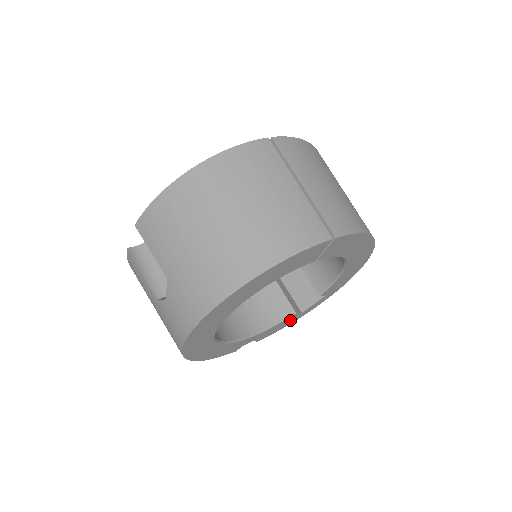
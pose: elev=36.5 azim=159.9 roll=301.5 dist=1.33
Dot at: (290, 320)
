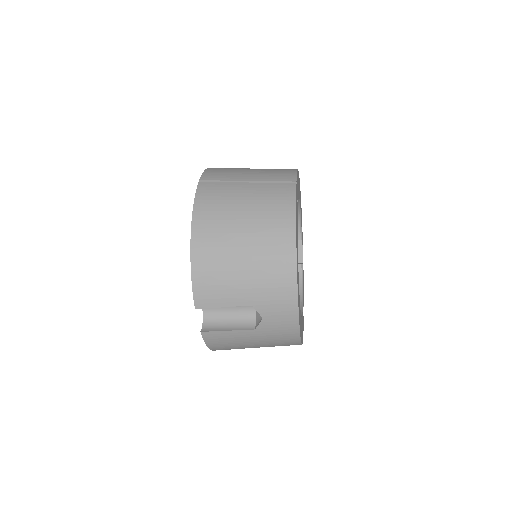
Dot at: occluded
